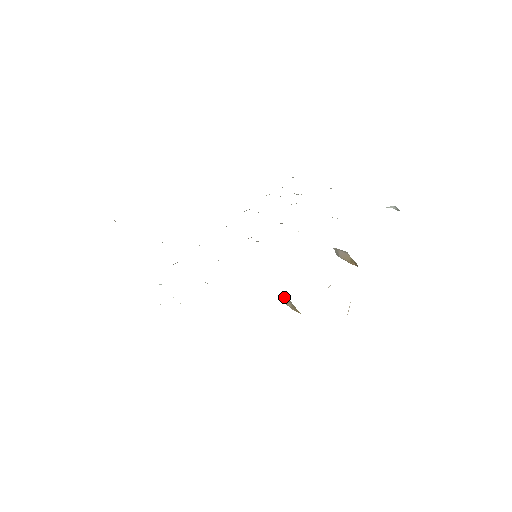
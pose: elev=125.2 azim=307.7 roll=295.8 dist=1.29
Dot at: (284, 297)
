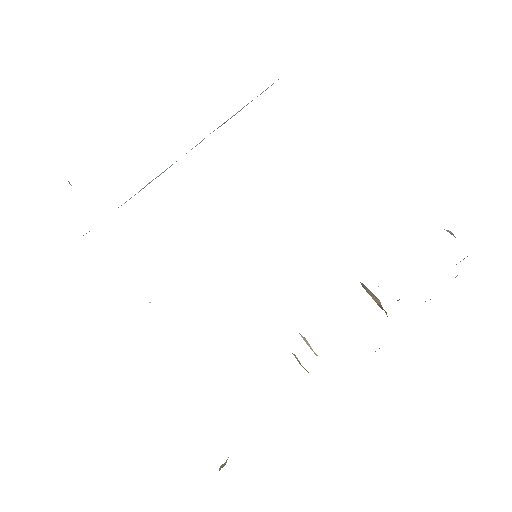
Dot at: occluded
